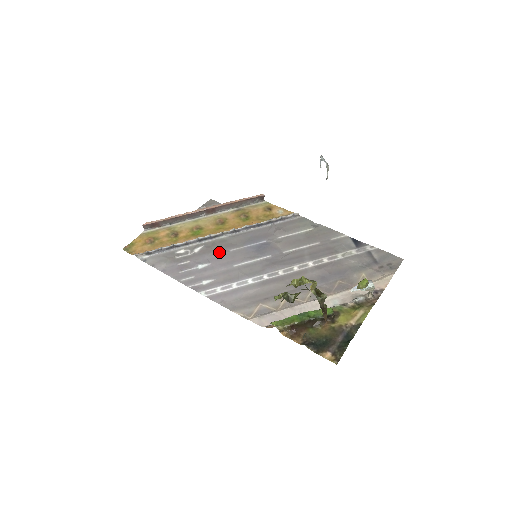
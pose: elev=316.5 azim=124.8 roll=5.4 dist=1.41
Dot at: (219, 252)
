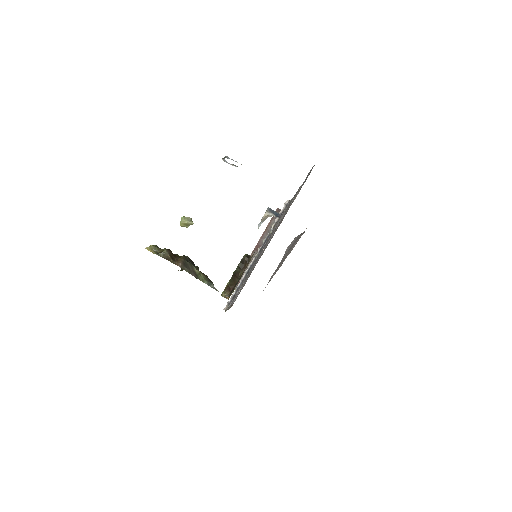
Dot at: (249, 272)
